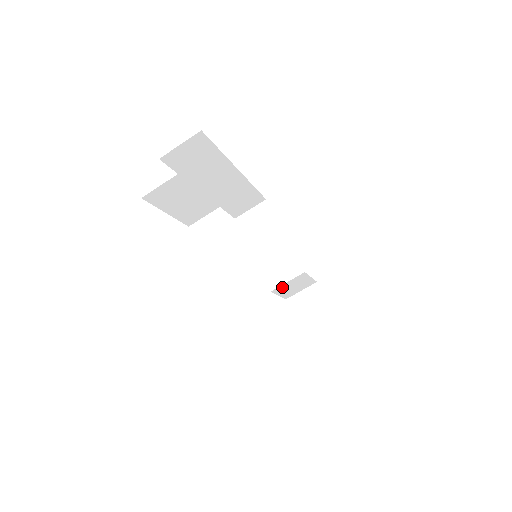
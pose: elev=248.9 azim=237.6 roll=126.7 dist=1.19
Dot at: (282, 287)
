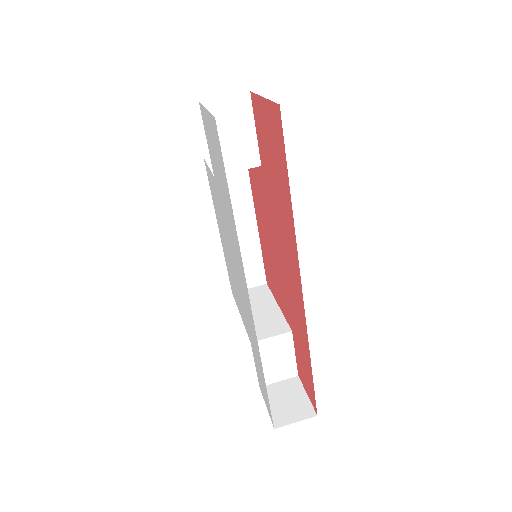
Dot at: (263, 346)
